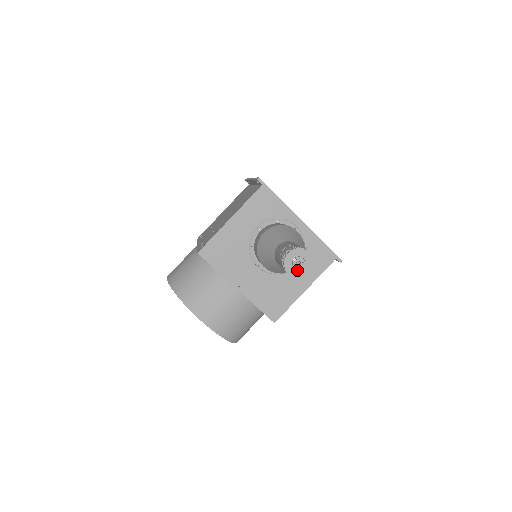
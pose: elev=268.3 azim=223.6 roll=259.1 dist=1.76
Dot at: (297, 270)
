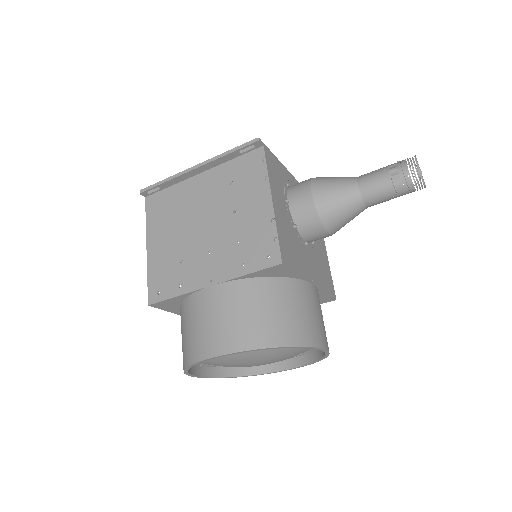
Dot at: occluded
